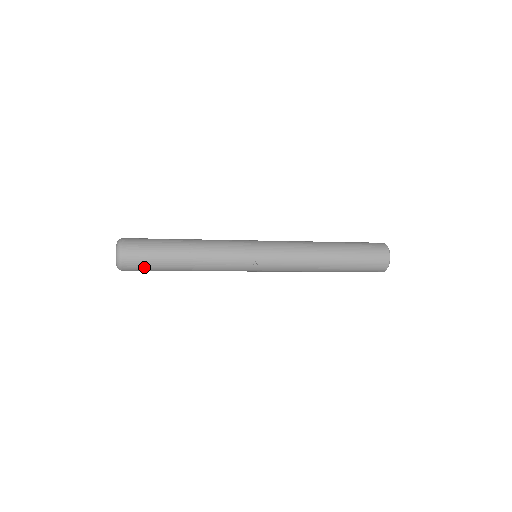
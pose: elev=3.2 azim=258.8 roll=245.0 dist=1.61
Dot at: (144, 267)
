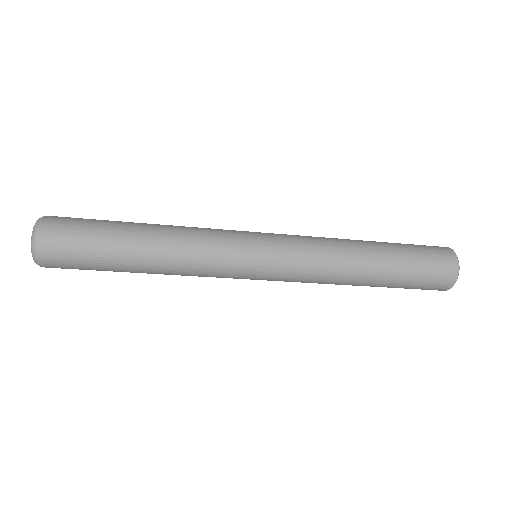
Dot at: (79, 268)
